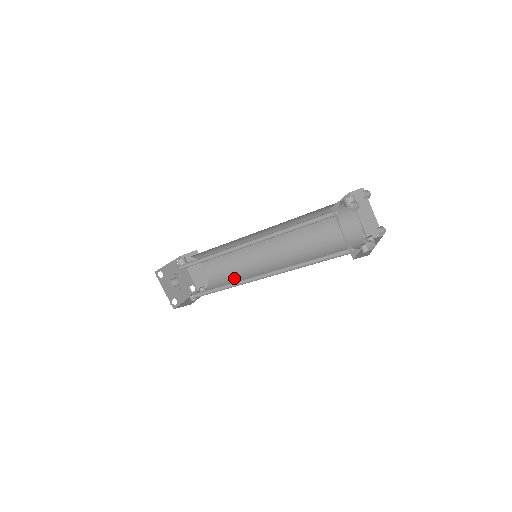
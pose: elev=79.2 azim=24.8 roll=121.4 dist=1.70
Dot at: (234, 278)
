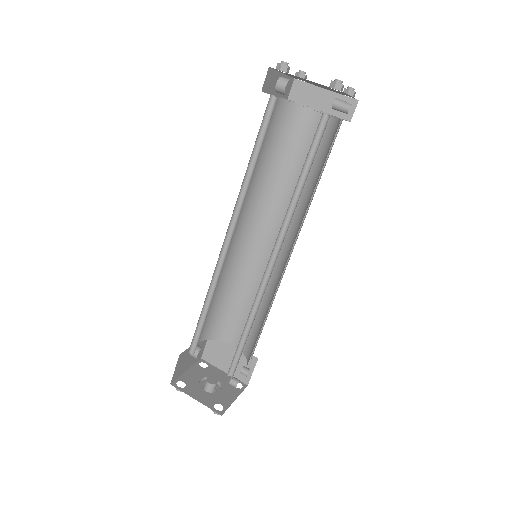
Dot at: (263, 318)
